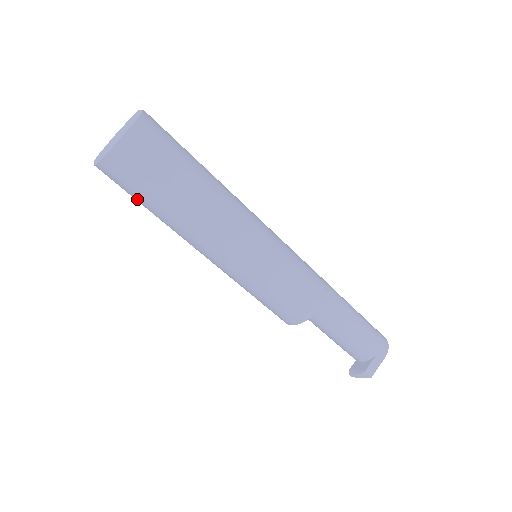
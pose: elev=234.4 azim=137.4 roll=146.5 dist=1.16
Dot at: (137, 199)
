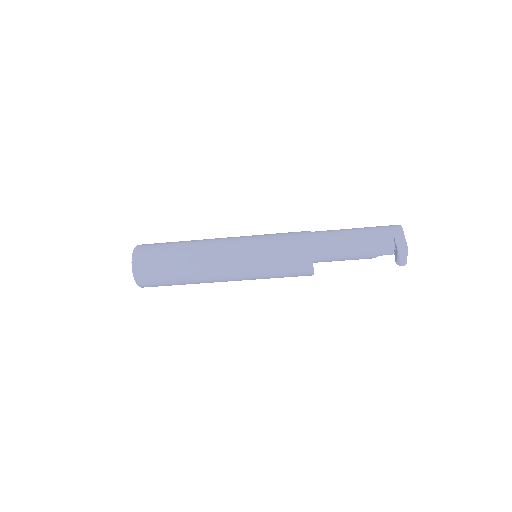
Dot at: (166, 281)
